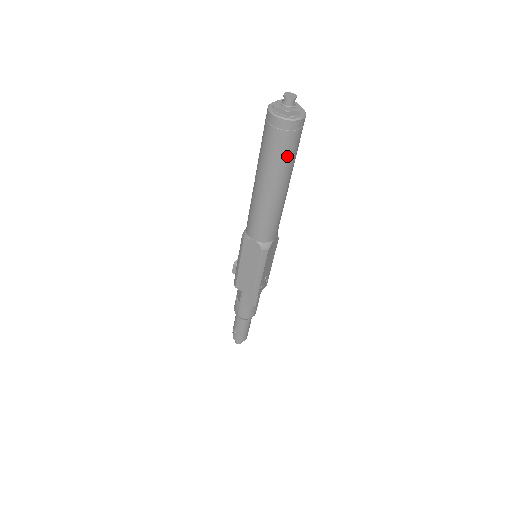
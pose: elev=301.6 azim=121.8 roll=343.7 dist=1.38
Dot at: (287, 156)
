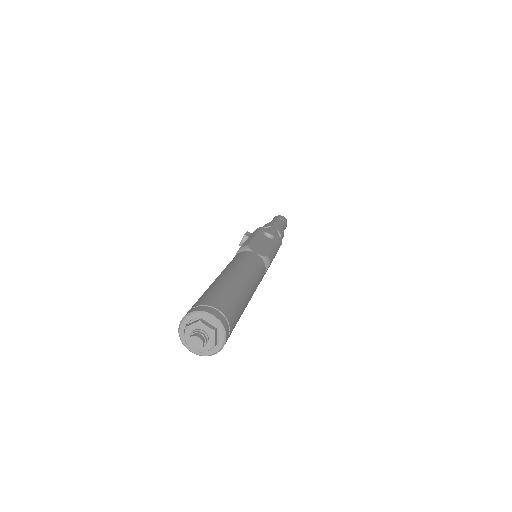
Dot at: occluded
